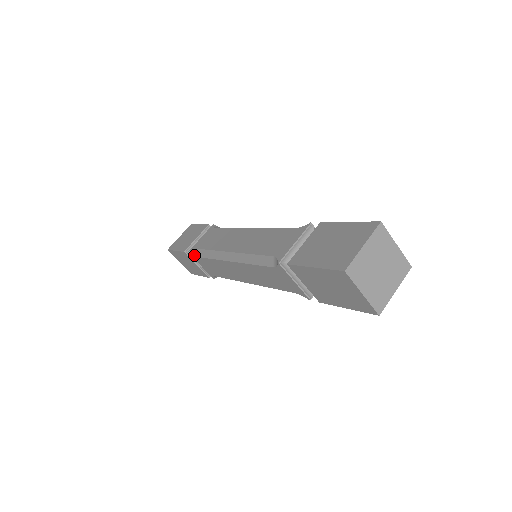
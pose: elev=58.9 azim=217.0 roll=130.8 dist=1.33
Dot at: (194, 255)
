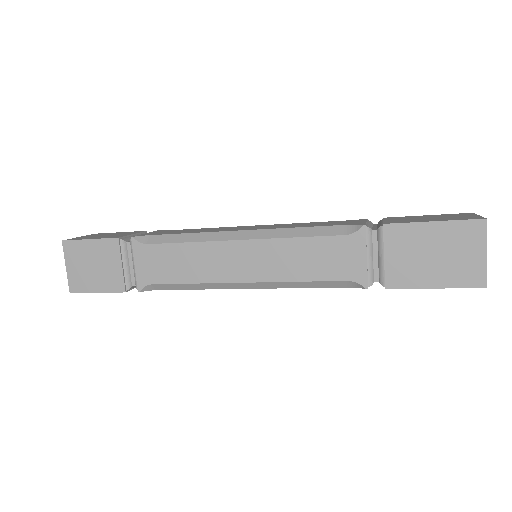
Dot at: (143, 242)
